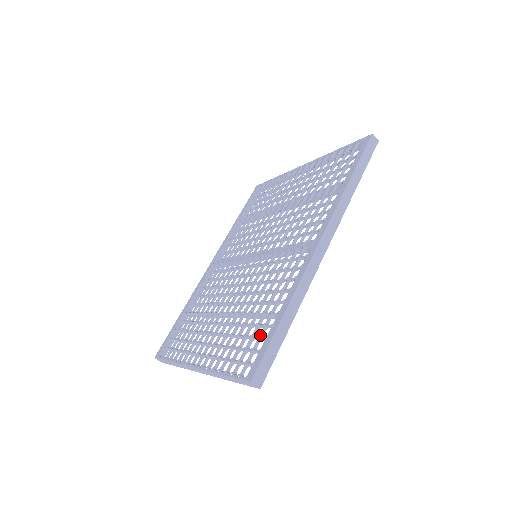
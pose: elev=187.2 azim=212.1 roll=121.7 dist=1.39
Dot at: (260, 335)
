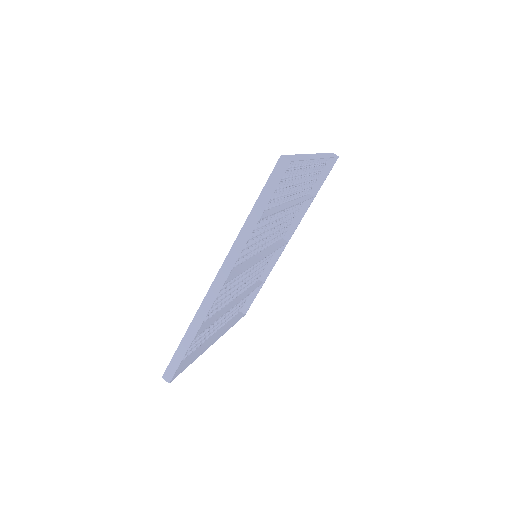
Dot at: occluded
